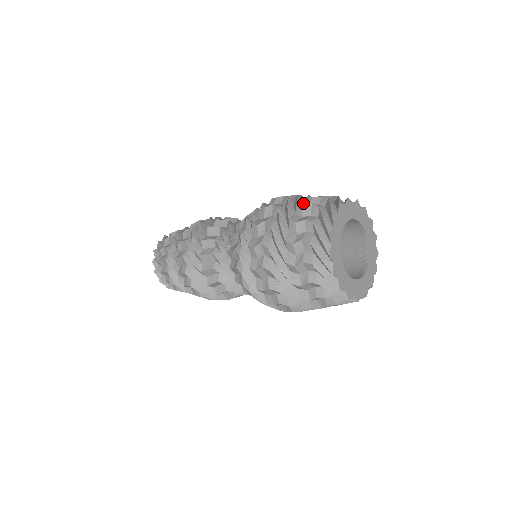
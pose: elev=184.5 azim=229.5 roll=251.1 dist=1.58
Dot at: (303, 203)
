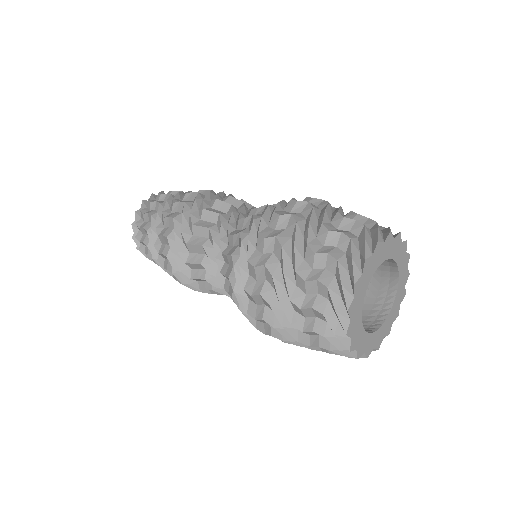
Dot at: (303, 259)
